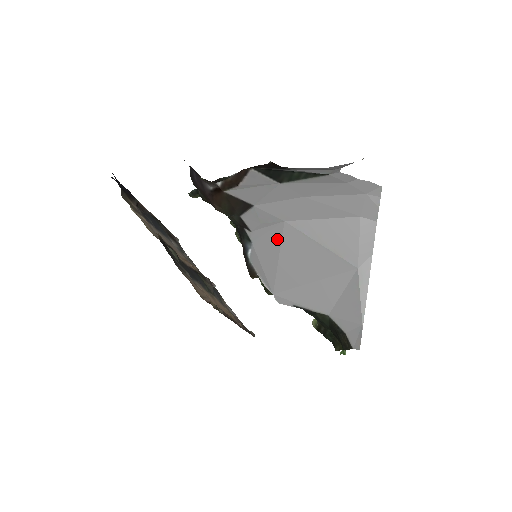
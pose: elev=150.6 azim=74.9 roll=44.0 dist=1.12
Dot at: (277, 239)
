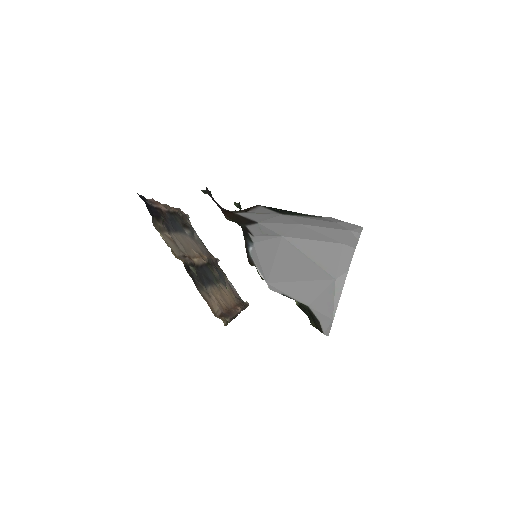
Dot at: (274, 247)
